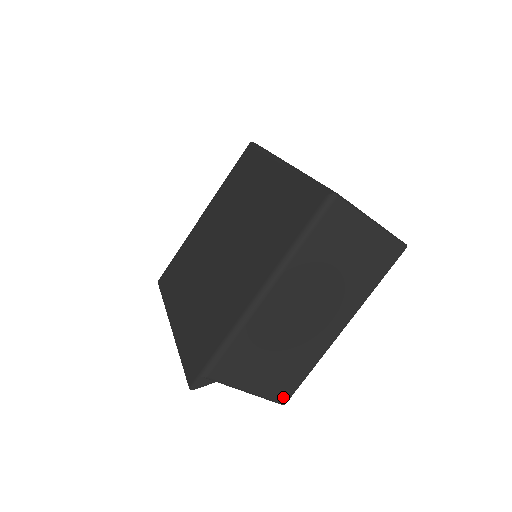
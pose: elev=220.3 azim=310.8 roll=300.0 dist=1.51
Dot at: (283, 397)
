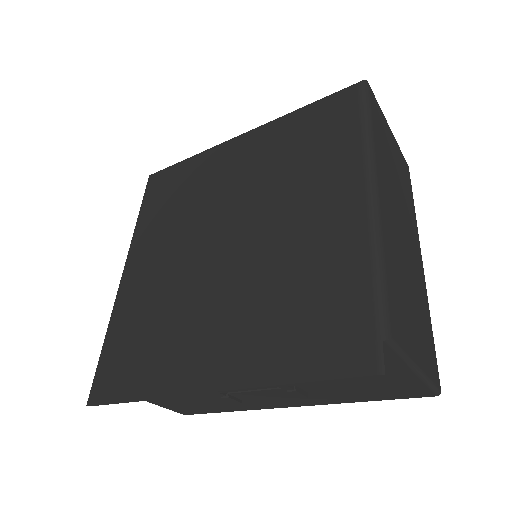
Dot at: (436, 377)
